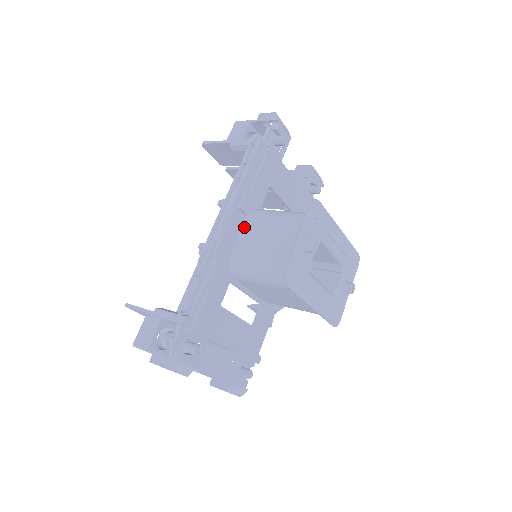
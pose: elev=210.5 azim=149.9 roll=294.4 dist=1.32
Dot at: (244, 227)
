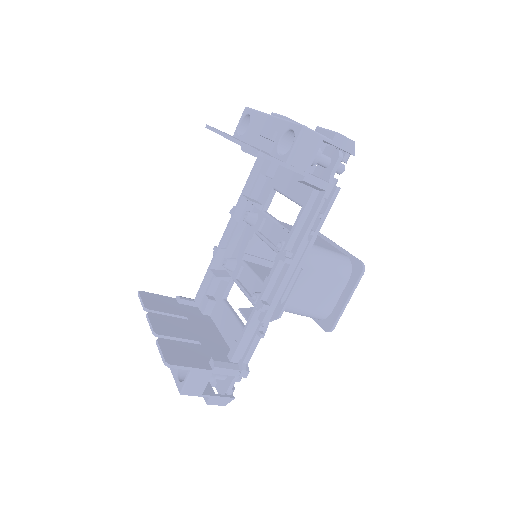
Dot at: occluded
